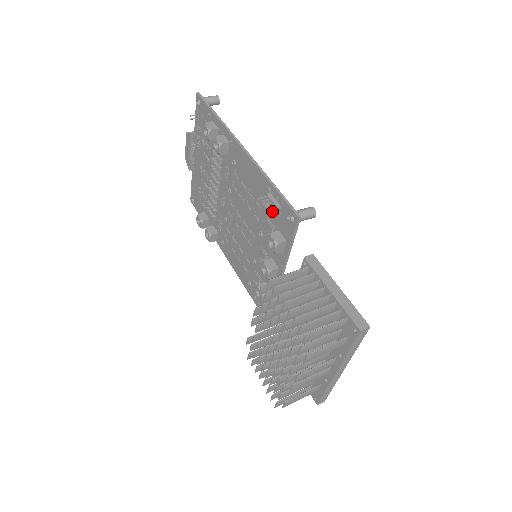
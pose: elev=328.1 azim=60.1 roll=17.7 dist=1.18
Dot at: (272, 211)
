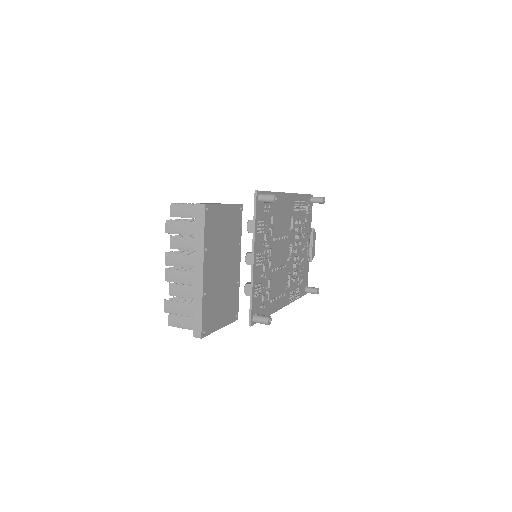
Dot at: occluded
